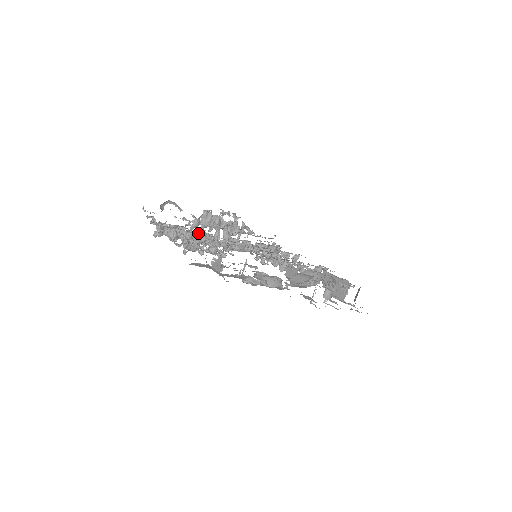
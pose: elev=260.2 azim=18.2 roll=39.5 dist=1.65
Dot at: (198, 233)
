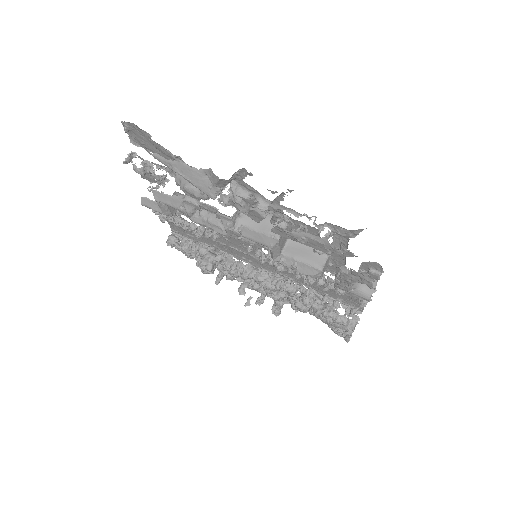
Dot at: (216, 254)
